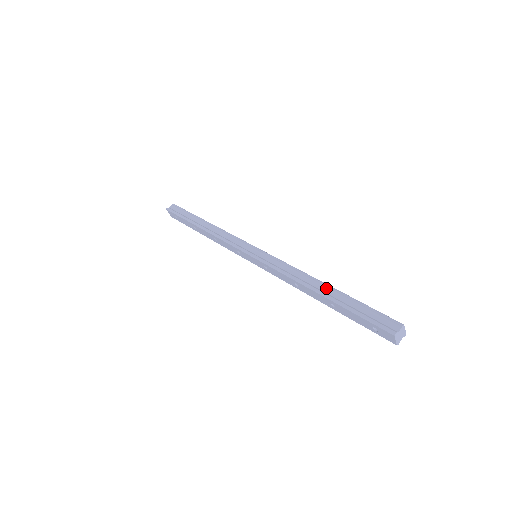
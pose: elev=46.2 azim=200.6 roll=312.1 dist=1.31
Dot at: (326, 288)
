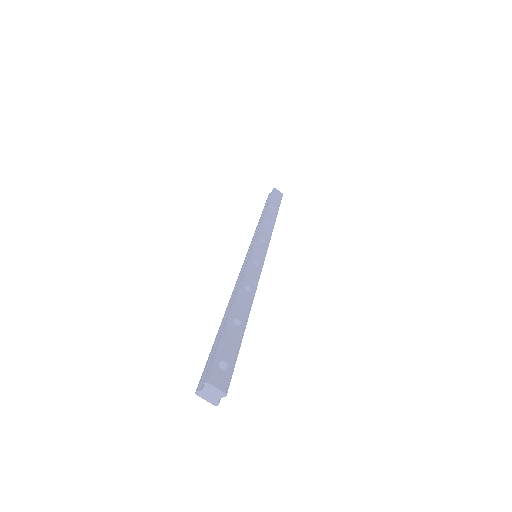
Dot at: (230, 310)
